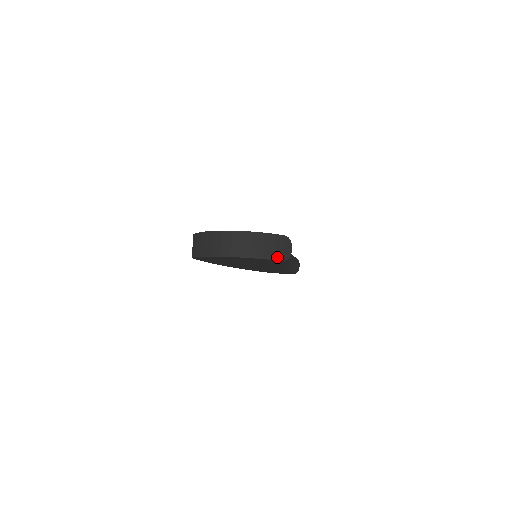
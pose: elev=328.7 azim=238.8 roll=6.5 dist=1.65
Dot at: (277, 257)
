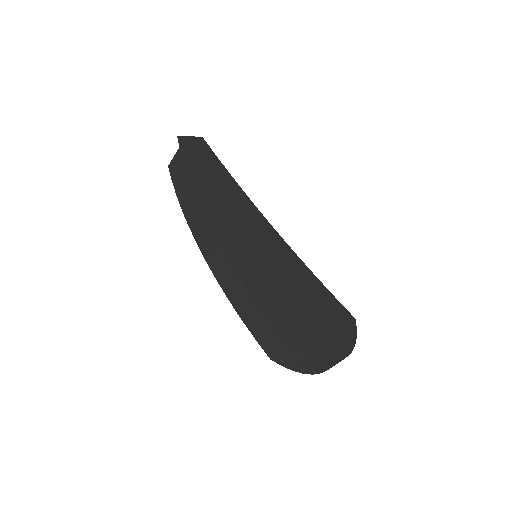
Dot at: occluded
